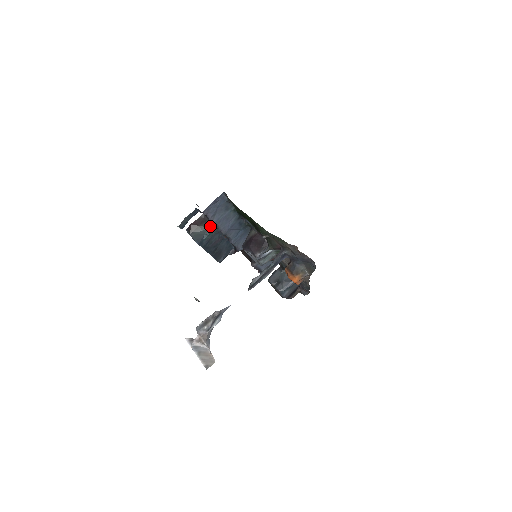
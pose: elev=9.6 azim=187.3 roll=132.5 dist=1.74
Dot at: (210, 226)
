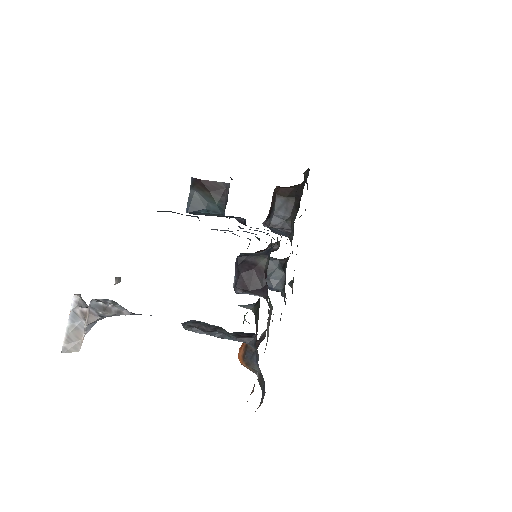
Dot at: (221, 208)
